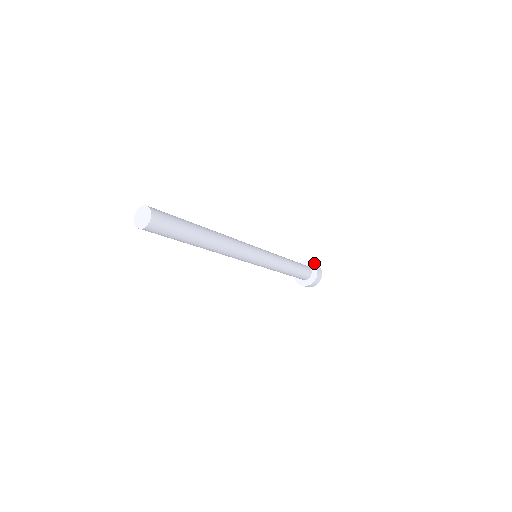
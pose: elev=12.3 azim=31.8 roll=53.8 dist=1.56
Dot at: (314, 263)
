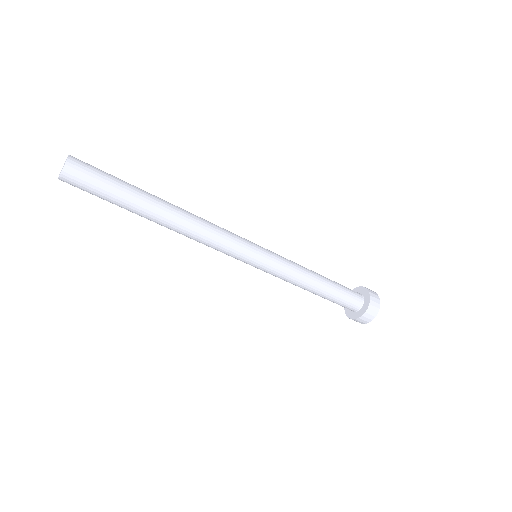
Dot at: (360, 287)
